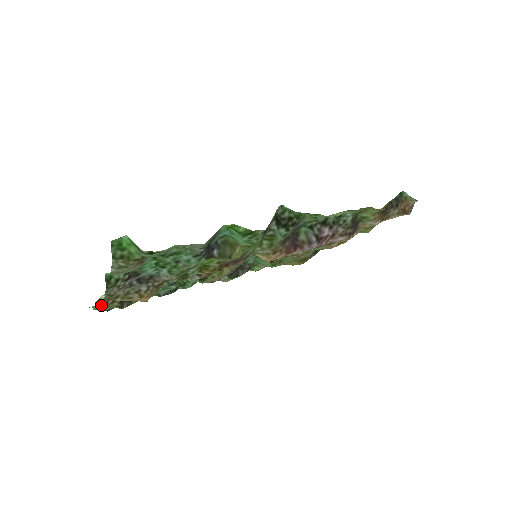
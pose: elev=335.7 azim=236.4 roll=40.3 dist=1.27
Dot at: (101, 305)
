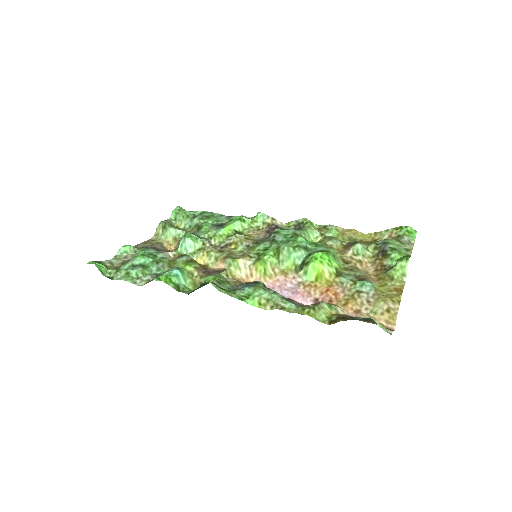
Dot at: (156, 231)
